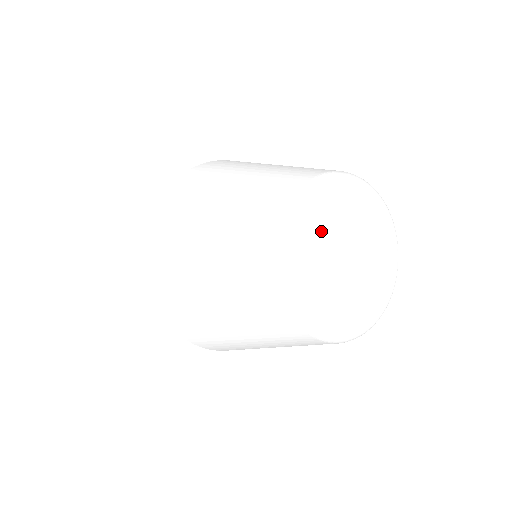
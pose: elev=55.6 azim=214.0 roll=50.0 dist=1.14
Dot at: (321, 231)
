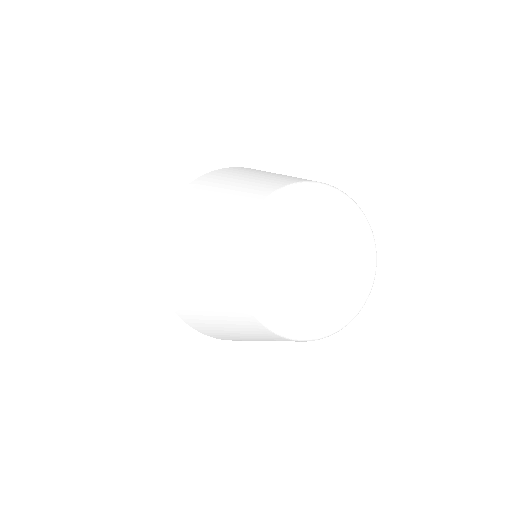
Dot at: (297, 214)
